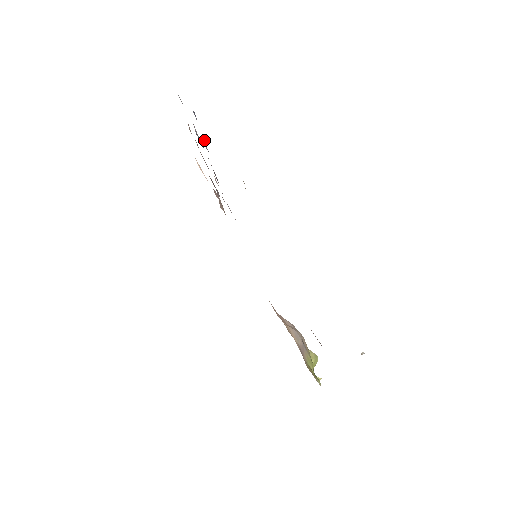
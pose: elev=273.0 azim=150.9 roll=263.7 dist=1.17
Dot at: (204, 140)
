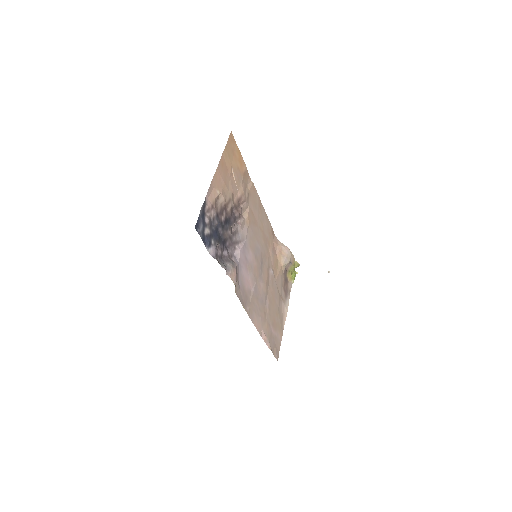
Dot at: (219, 239)
